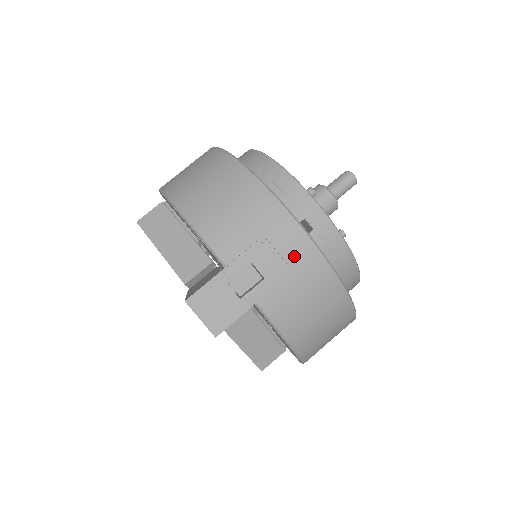
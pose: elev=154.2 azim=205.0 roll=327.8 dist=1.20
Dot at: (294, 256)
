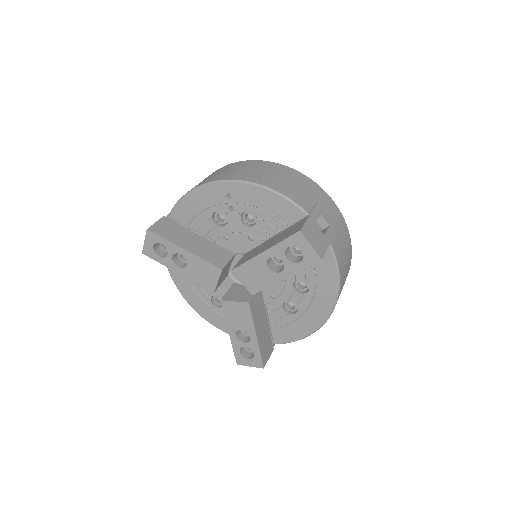
Dot at: (335, 216)
